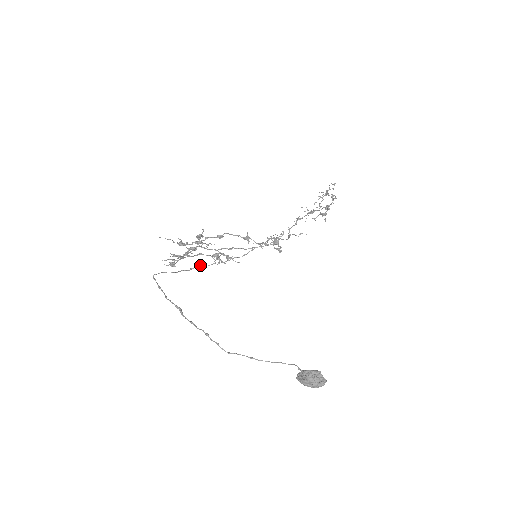
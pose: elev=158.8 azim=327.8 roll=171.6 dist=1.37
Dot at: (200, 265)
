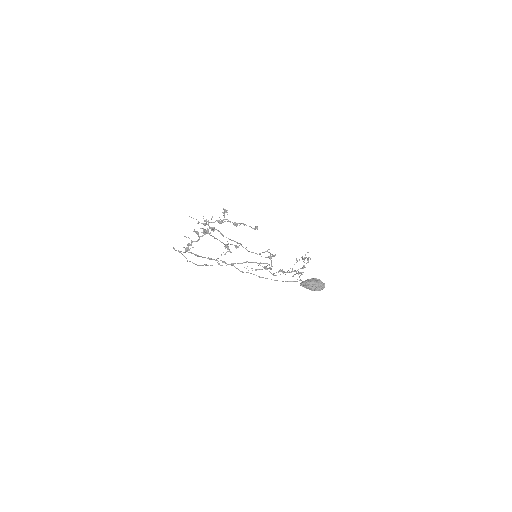
Dot at: (206, 264)
